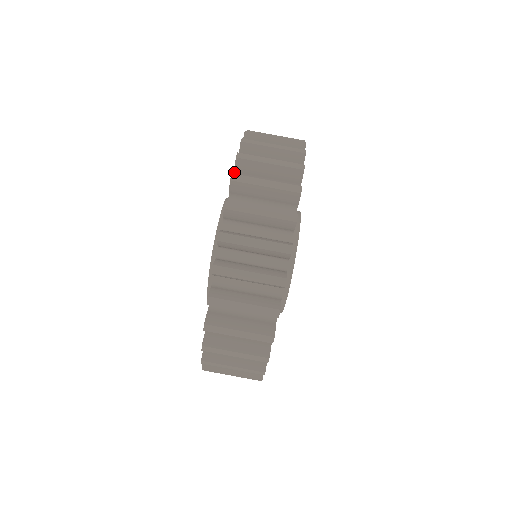
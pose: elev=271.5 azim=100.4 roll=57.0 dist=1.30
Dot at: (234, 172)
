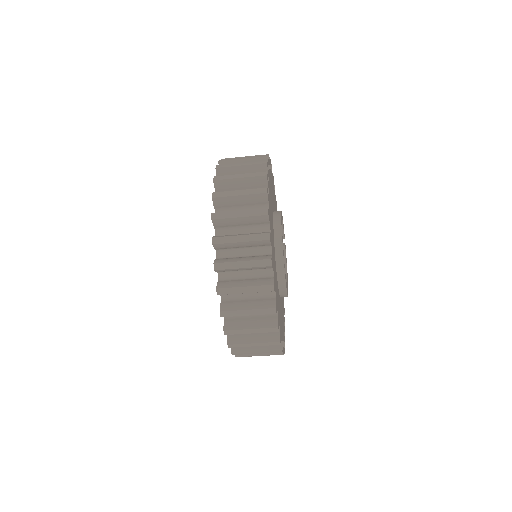
Dot at: occluded
